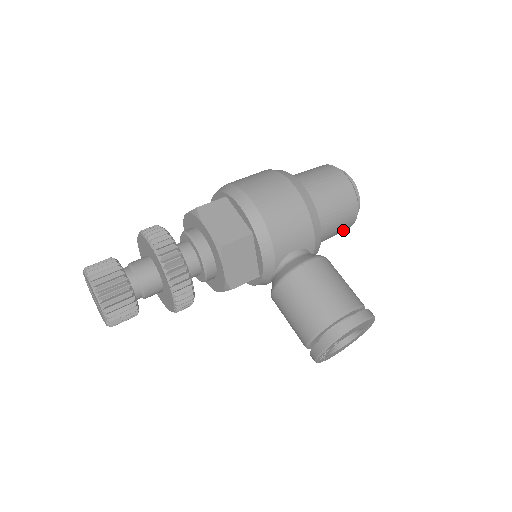
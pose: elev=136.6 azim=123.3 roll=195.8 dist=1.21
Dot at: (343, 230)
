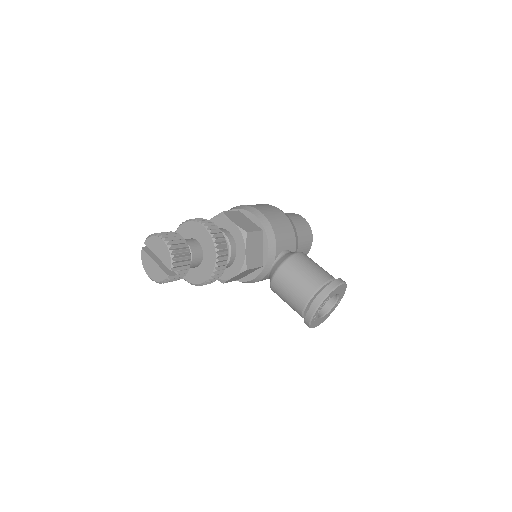
Dot at: occluded
